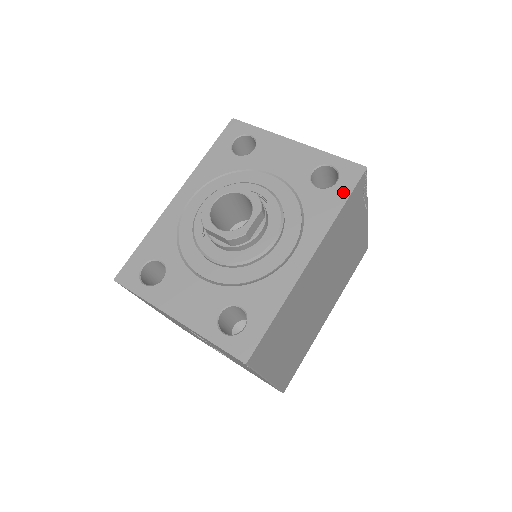
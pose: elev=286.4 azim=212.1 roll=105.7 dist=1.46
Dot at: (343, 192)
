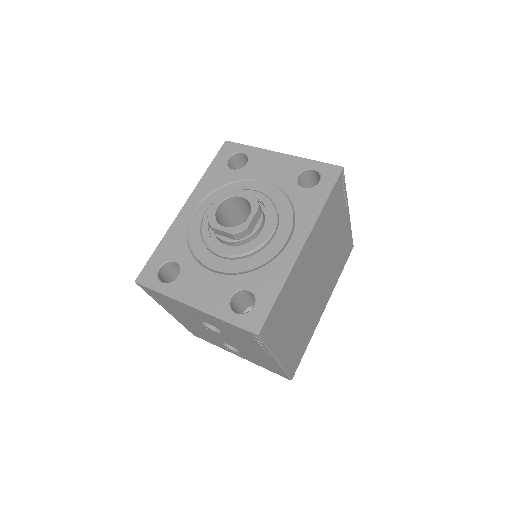
Dot at: (326, 189)
